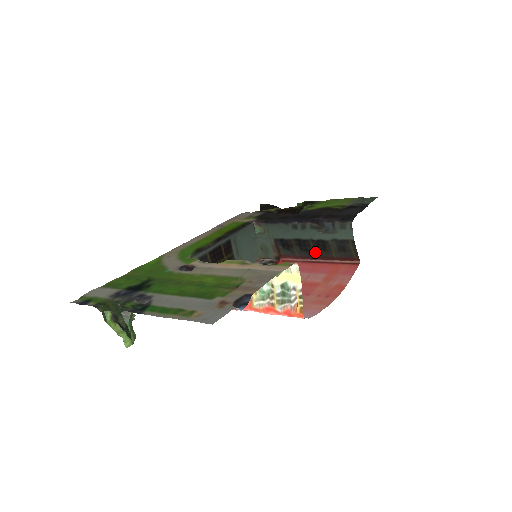
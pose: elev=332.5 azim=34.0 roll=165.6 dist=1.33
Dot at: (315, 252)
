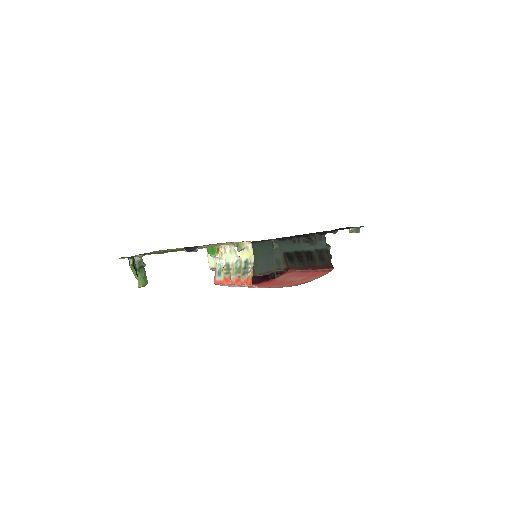
Dot at: (307, 262)
